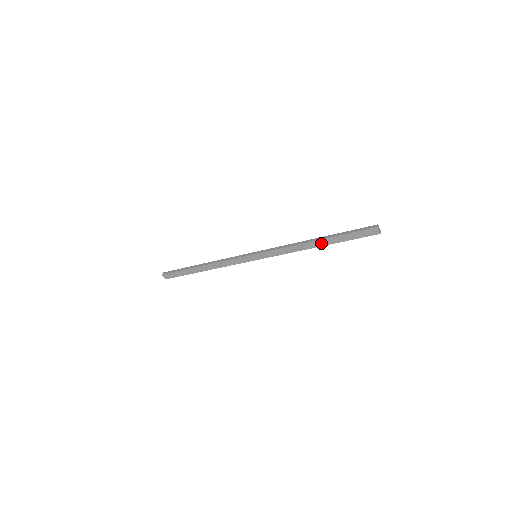
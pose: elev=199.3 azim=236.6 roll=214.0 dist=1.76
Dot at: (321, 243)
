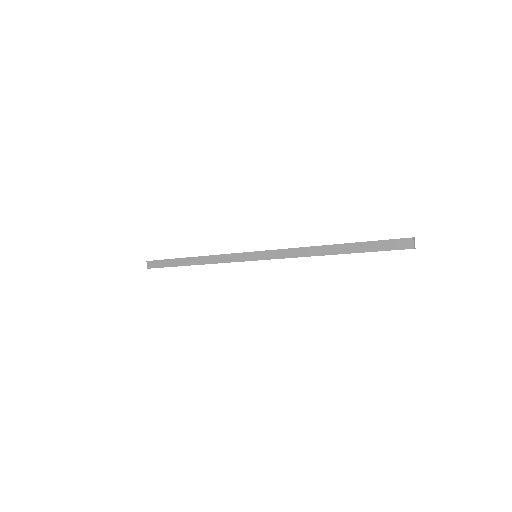
Dot at: (337, 249)
